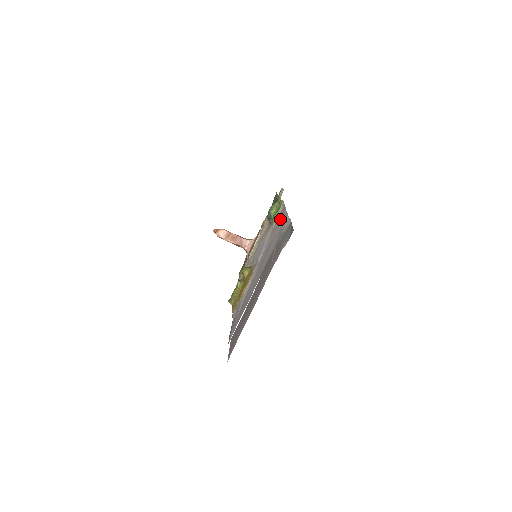
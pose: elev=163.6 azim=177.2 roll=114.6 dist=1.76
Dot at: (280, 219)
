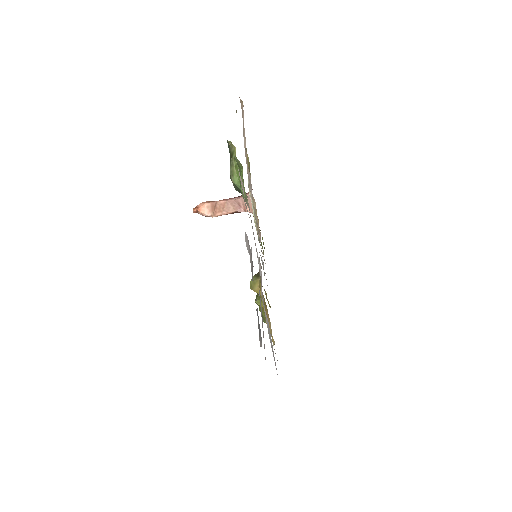
Dot at: occluded
